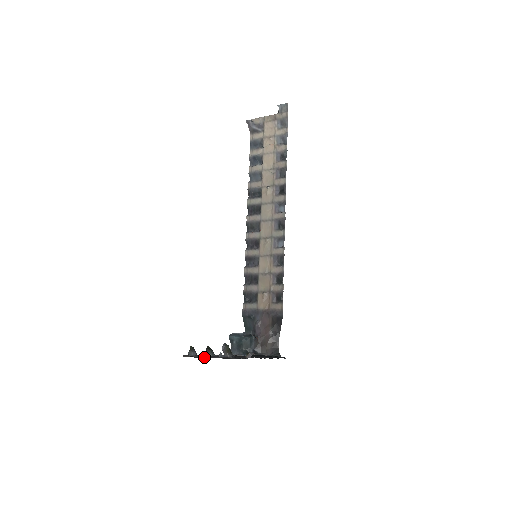
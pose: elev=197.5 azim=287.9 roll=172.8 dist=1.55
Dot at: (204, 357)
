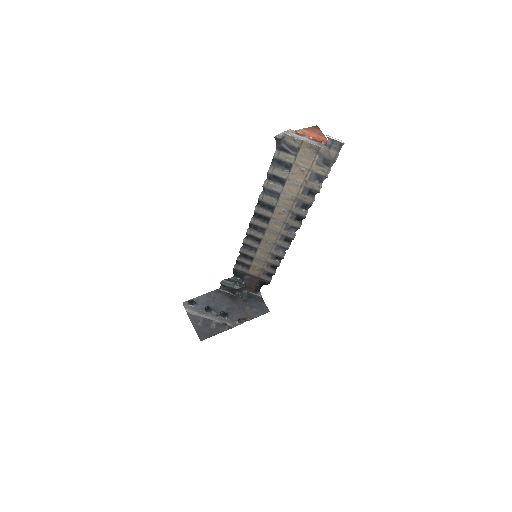
Dot at: (208, 328)
